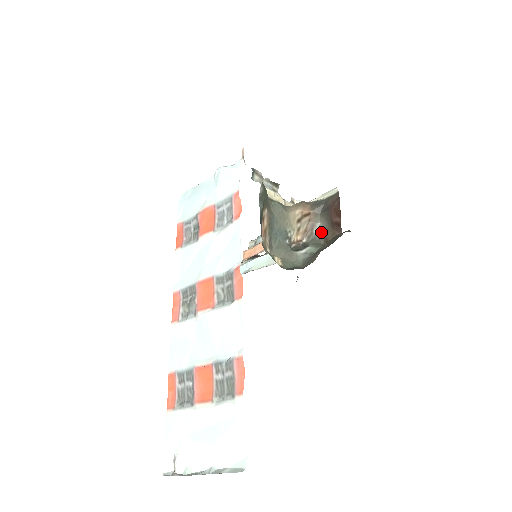
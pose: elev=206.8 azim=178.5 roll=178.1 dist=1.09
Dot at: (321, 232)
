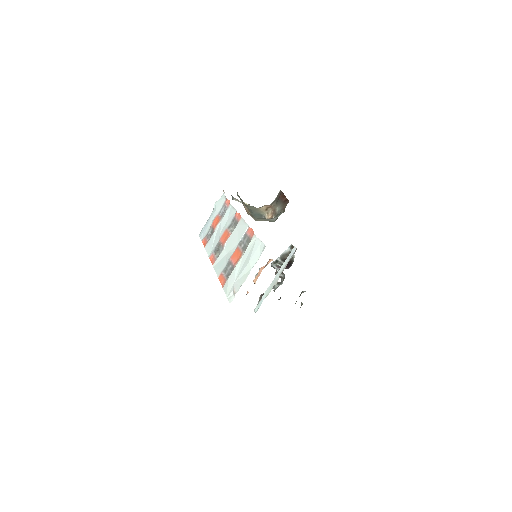
Dot at: (280, 209)
